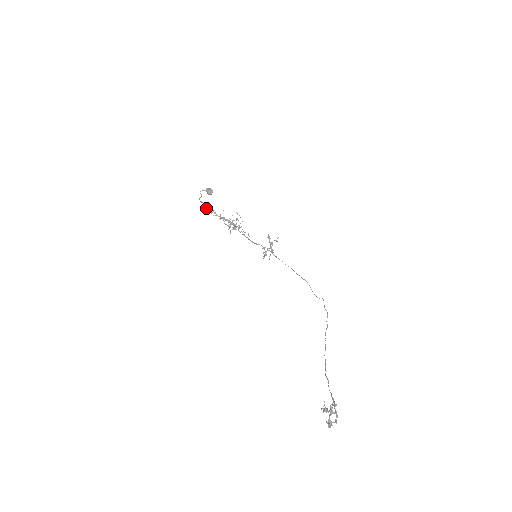
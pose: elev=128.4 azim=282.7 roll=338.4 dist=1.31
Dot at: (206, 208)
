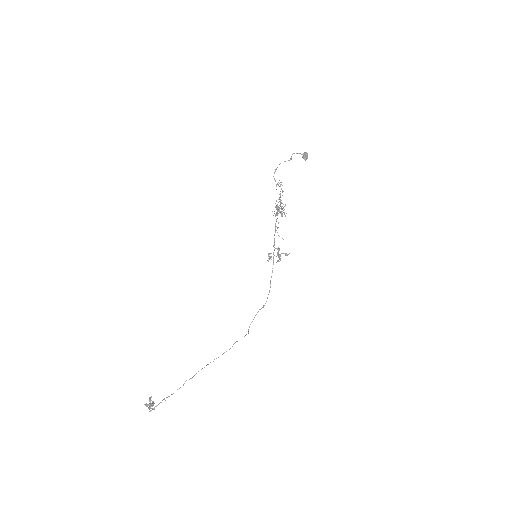
Dot at: (274, 178)
